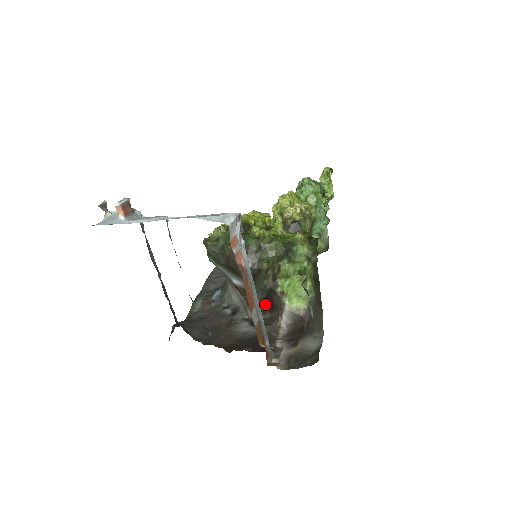
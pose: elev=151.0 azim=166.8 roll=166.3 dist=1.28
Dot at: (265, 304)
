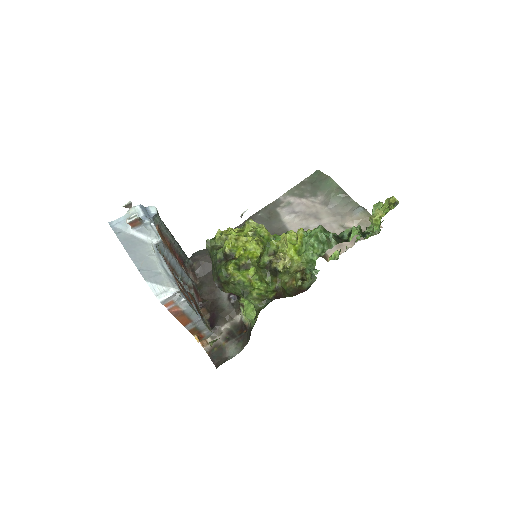
Dot at: occluded
